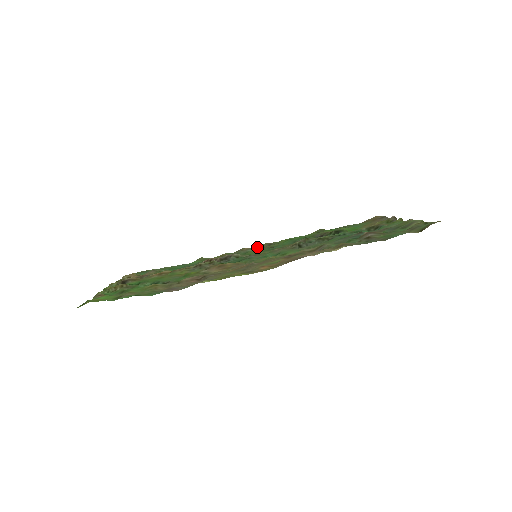
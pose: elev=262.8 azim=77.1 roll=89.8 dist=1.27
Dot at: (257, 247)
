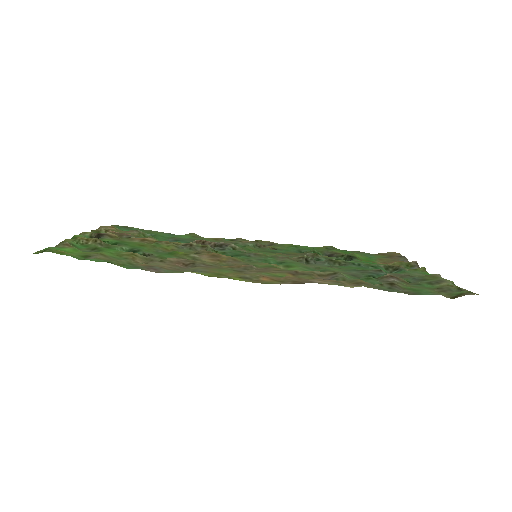
Dot at: (258, 243)
